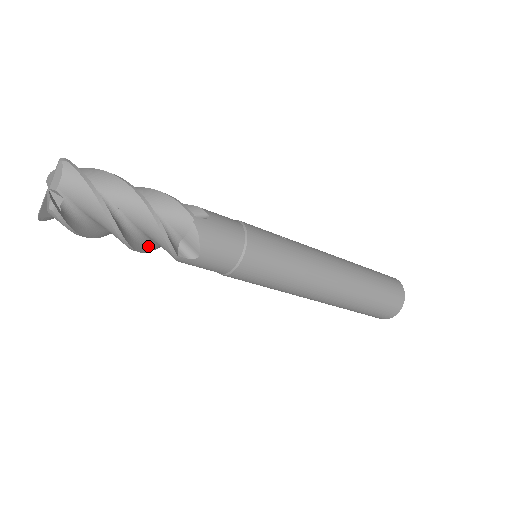
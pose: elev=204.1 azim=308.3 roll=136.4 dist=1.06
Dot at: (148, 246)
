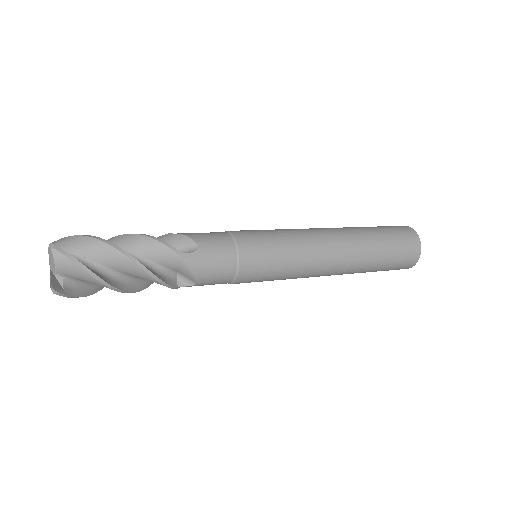
Dot at: occluded
